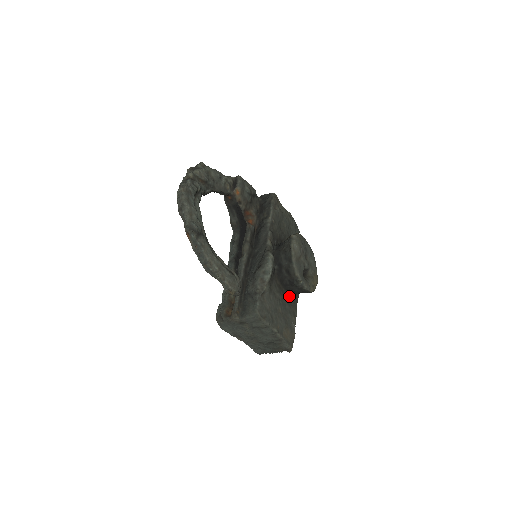
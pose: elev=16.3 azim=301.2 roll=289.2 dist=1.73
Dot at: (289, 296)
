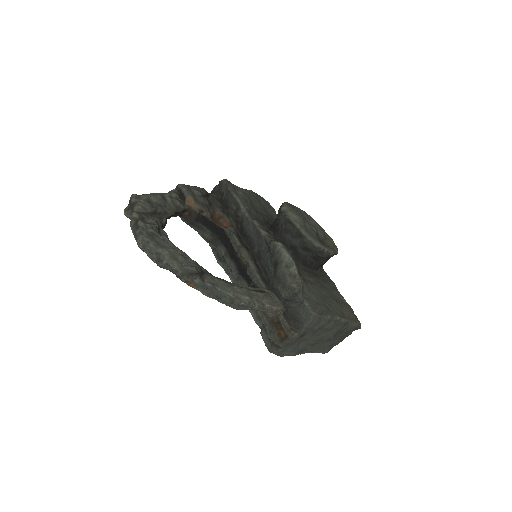
Dot at: (317, 273)
